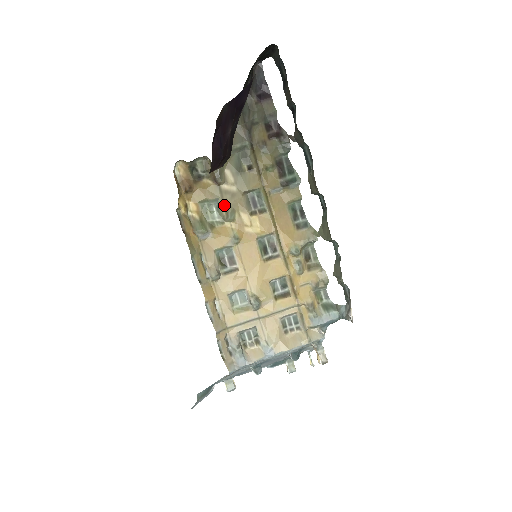
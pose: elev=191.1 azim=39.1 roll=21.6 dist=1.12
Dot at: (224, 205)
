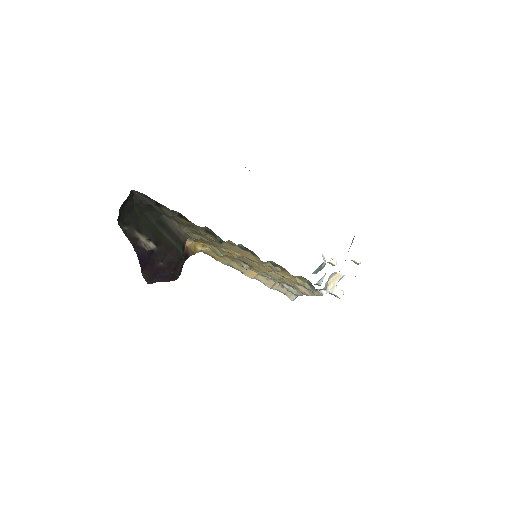
Dot at: occluded
